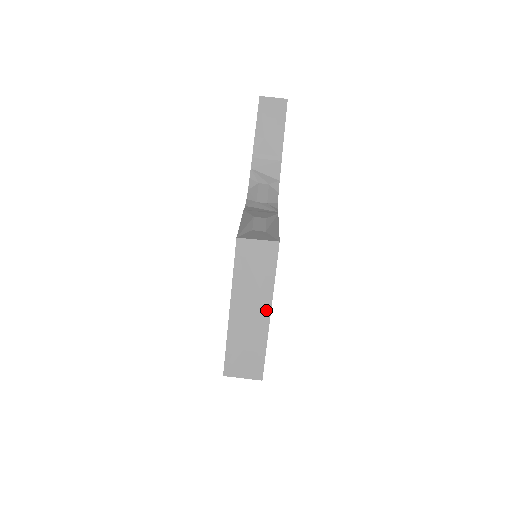
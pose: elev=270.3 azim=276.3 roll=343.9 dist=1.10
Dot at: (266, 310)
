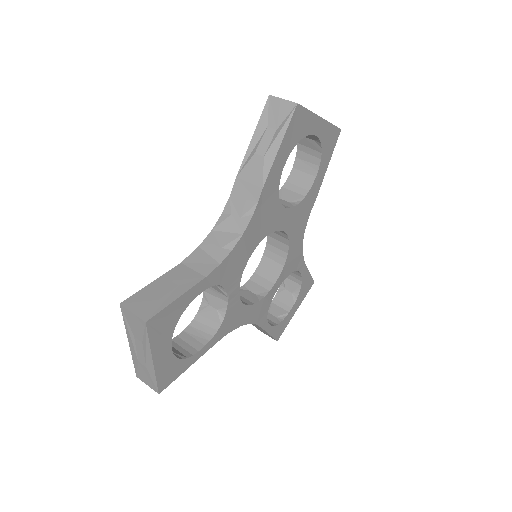
Dot at: (320, 117)
